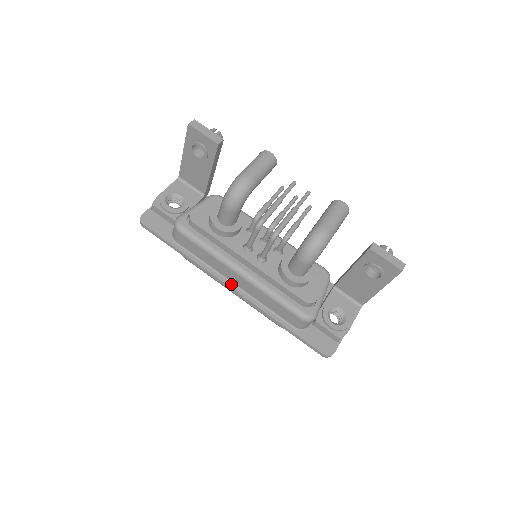
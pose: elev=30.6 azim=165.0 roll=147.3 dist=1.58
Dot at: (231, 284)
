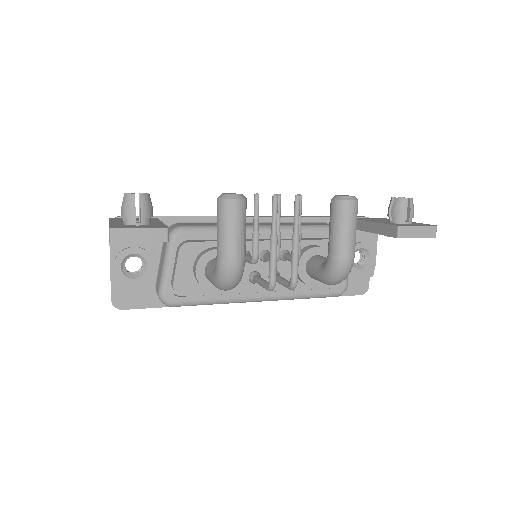
Dot at: occluded
